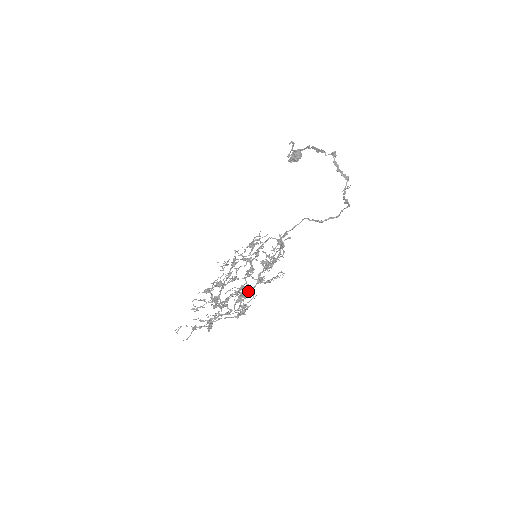
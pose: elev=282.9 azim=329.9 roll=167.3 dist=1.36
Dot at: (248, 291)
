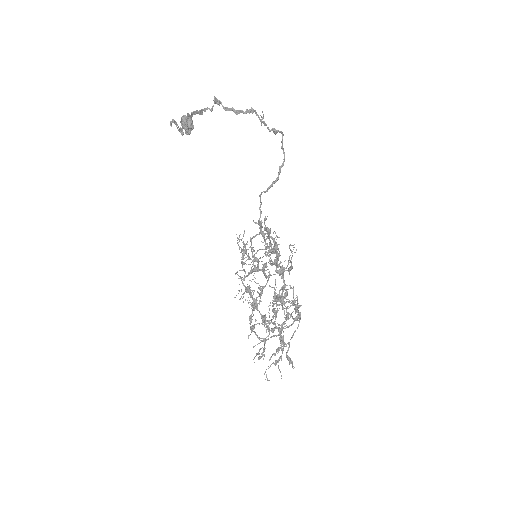
Dot at: (283, 291)
